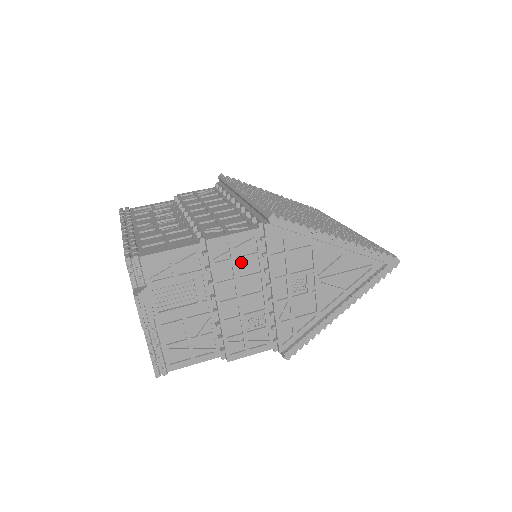
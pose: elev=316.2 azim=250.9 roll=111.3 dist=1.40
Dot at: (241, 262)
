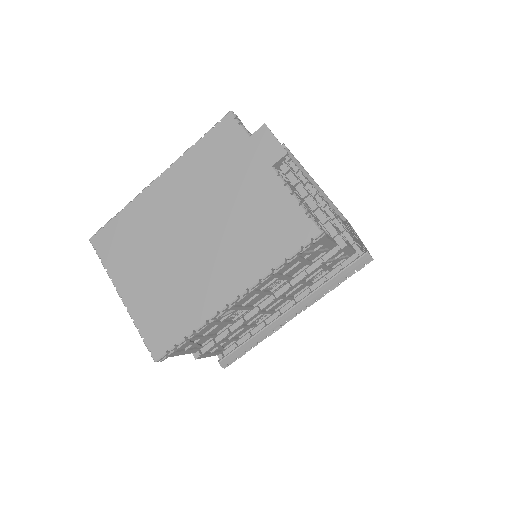
Dot at: occluded
